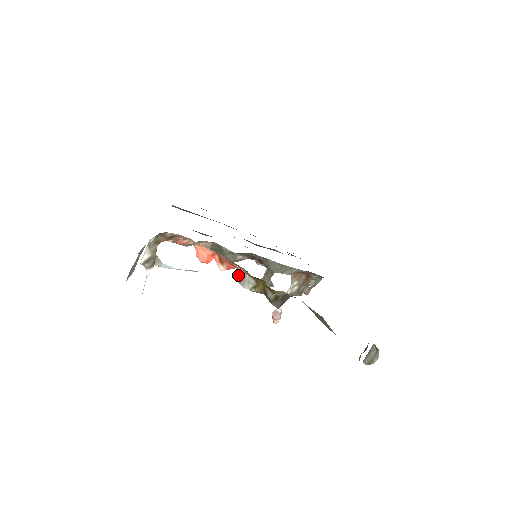
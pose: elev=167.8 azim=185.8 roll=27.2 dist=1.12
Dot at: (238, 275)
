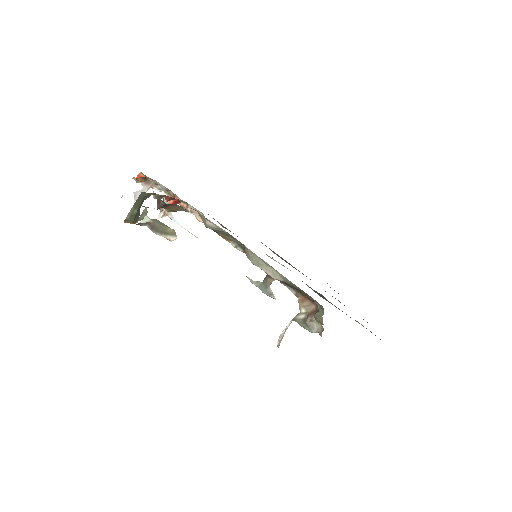
Dot at: occluded
